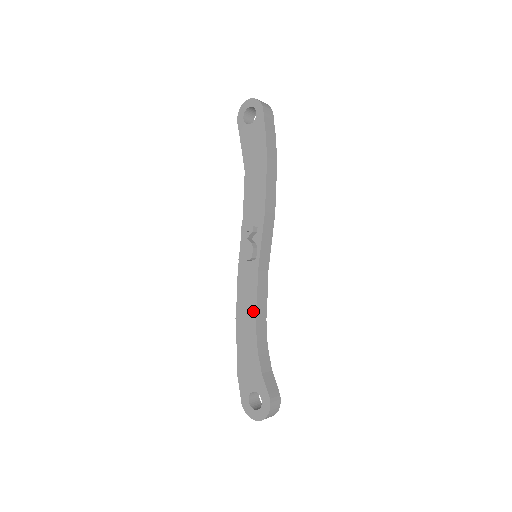
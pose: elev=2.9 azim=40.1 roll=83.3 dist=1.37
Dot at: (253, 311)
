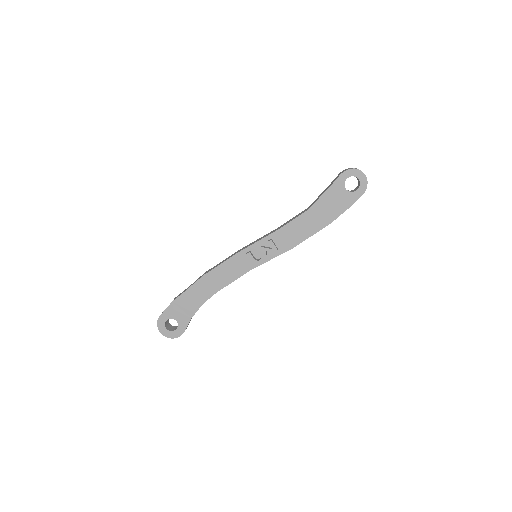
Dot at: (222, 285)
